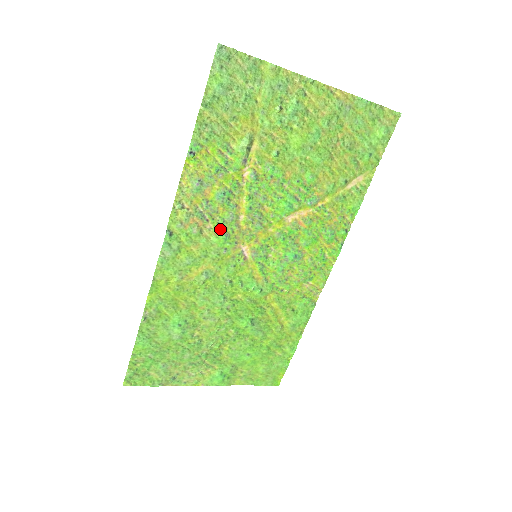
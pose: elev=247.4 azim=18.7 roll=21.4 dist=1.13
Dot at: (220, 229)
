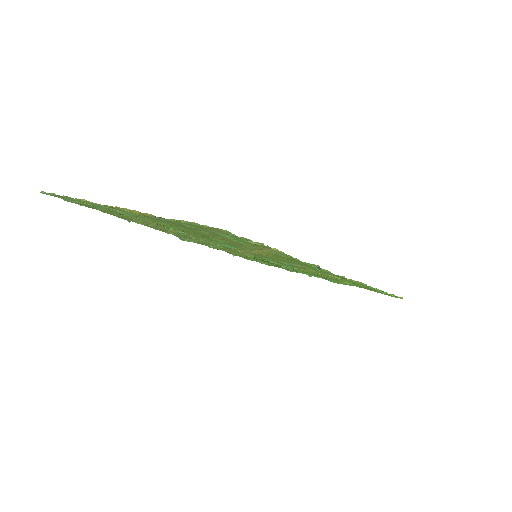
Dot at: (207, 243)
